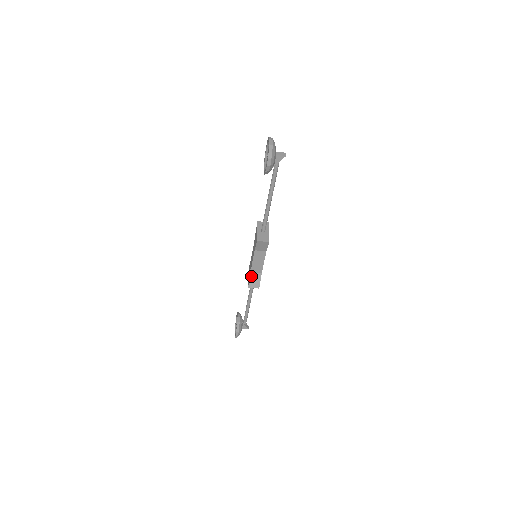
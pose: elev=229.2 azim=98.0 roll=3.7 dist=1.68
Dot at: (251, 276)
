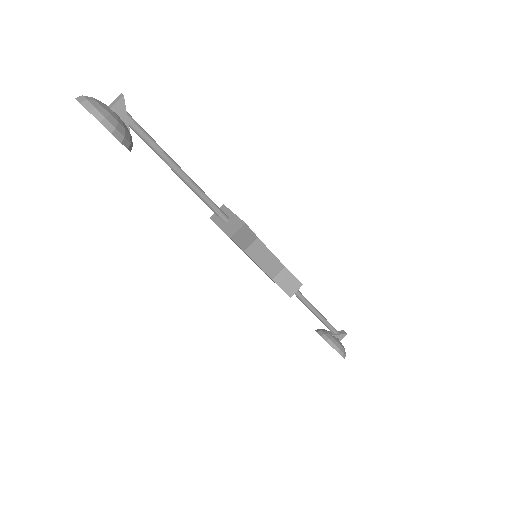
Dot at: (278, 283)
